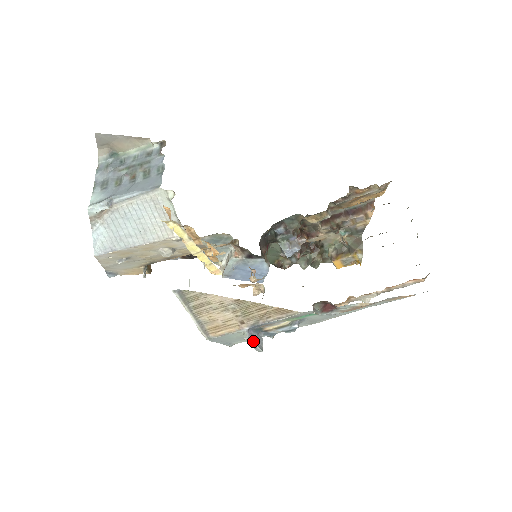
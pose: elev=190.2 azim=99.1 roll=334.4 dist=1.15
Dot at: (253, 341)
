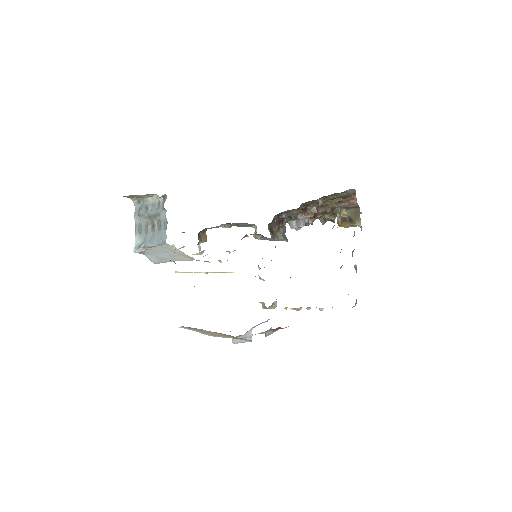
Dot at: (240, 342)
